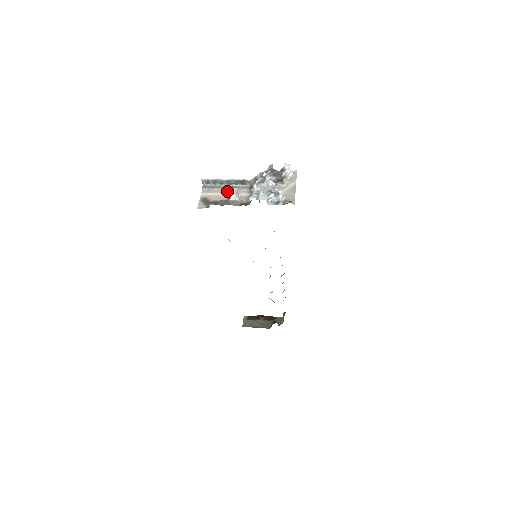
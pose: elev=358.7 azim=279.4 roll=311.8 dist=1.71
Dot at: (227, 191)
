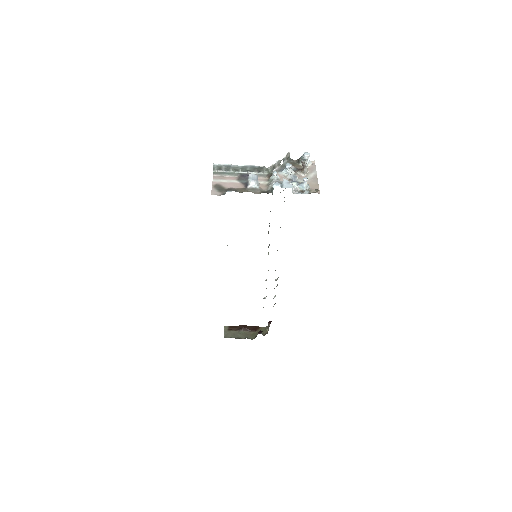
Dot at: (242, 178)
